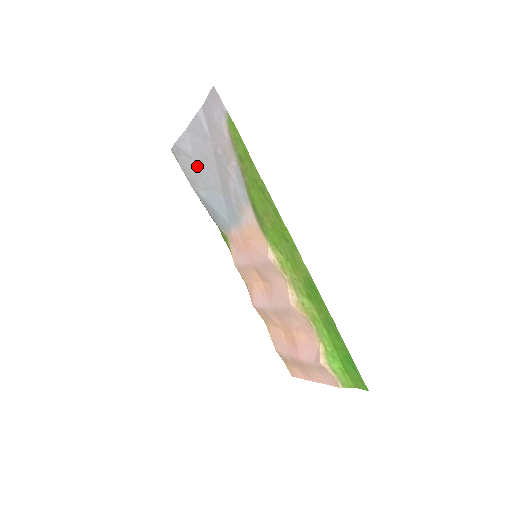
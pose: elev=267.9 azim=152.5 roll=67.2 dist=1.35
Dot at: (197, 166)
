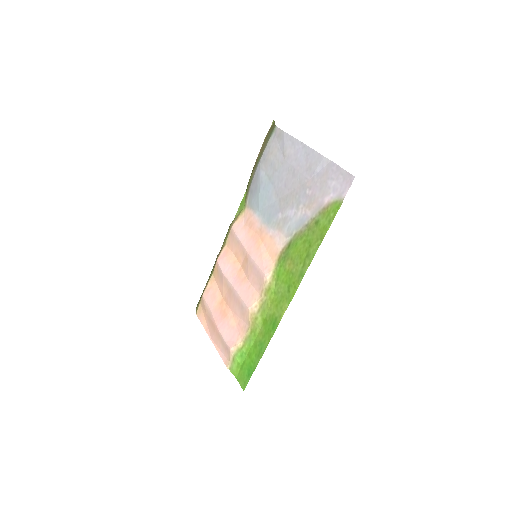
Dot at: (281, 164)
